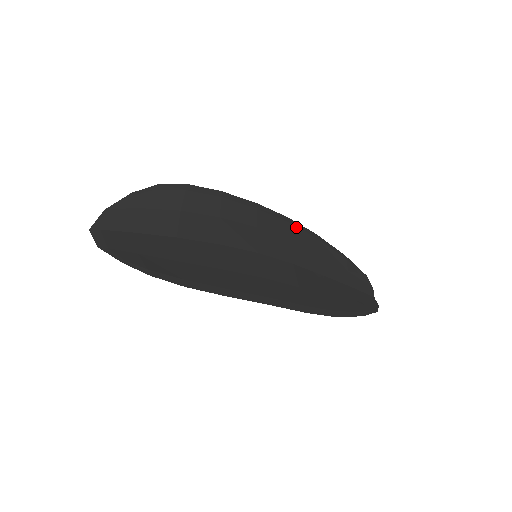
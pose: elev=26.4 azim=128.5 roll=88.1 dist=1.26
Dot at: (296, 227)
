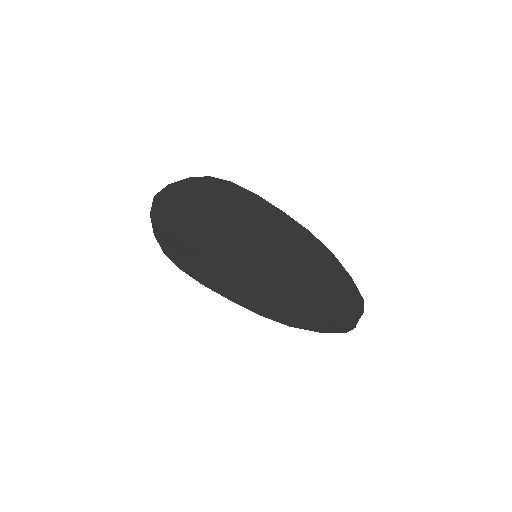
Dot at: (311, 241)
